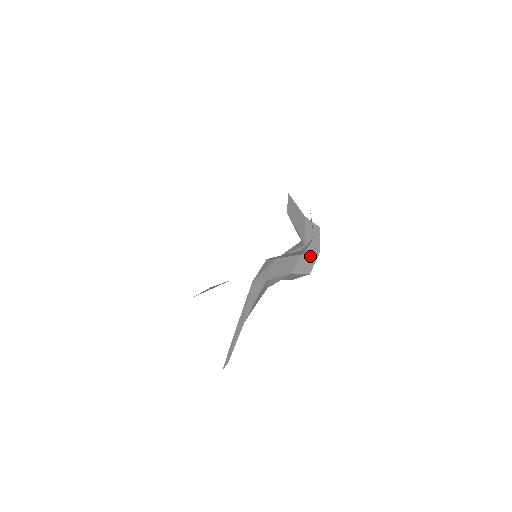
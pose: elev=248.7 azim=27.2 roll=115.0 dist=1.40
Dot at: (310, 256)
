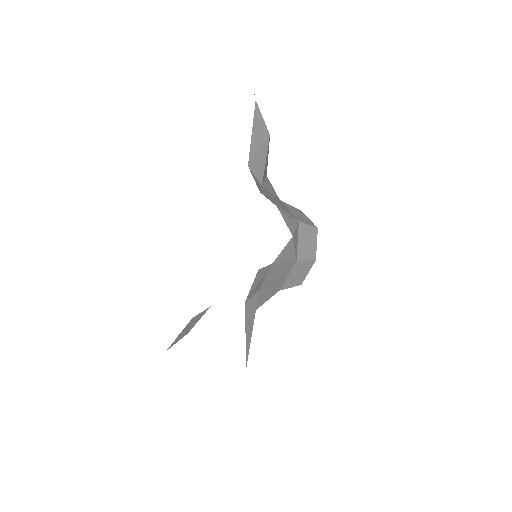
Dot at: (297, 212)
